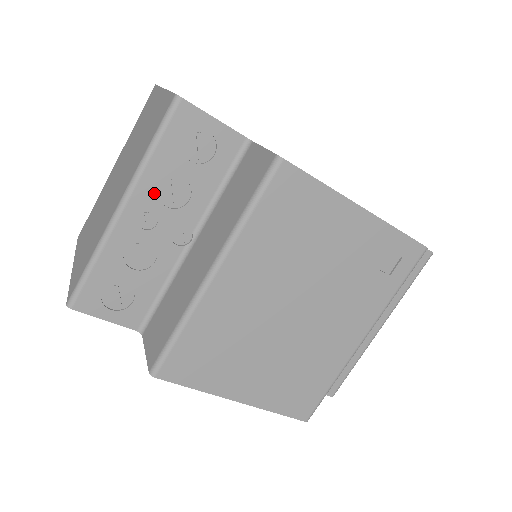
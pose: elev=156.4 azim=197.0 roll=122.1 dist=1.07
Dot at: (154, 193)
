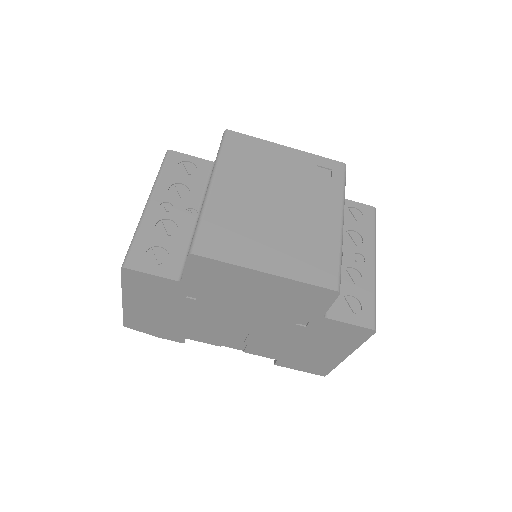
Dot at: (167, 193)
